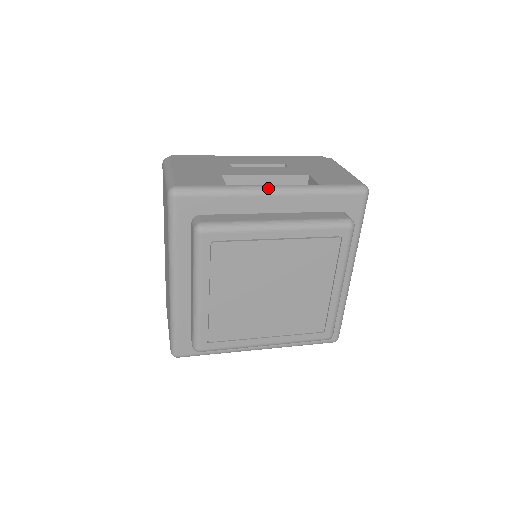
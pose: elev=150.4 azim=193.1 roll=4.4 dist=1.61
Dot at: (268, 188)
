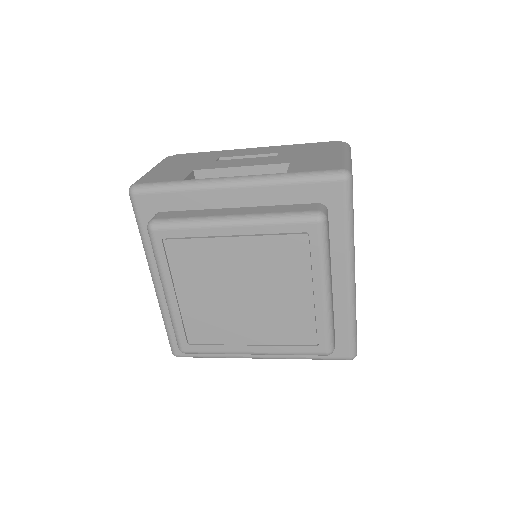
Dot at: (225, 180)
